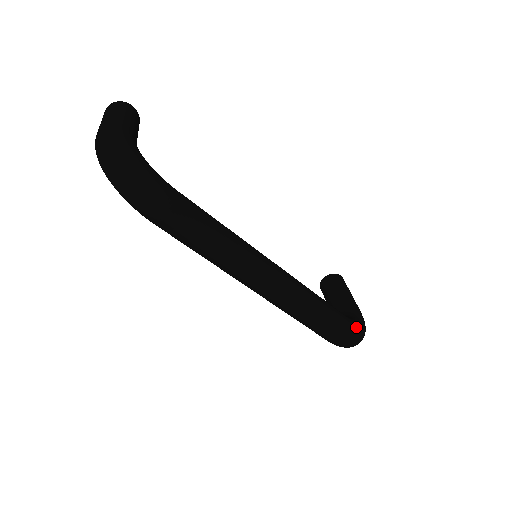
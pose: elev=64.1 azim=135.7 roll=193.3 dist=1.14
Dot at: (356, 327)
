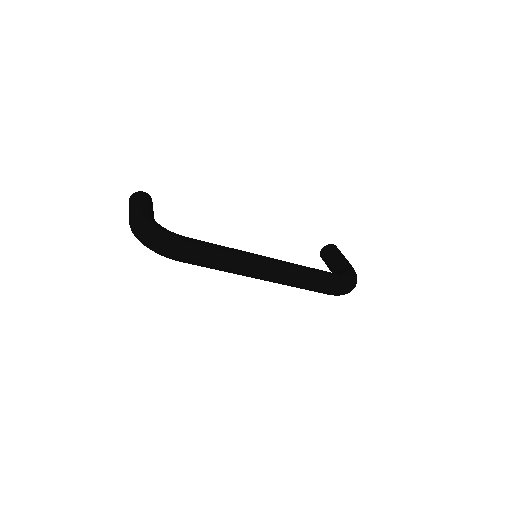
Dot at: (344, 278)
